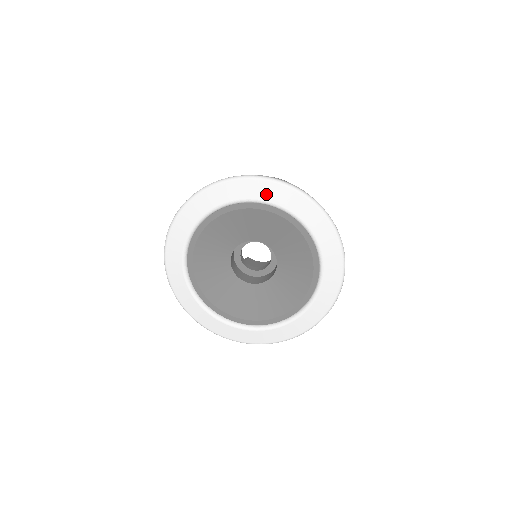
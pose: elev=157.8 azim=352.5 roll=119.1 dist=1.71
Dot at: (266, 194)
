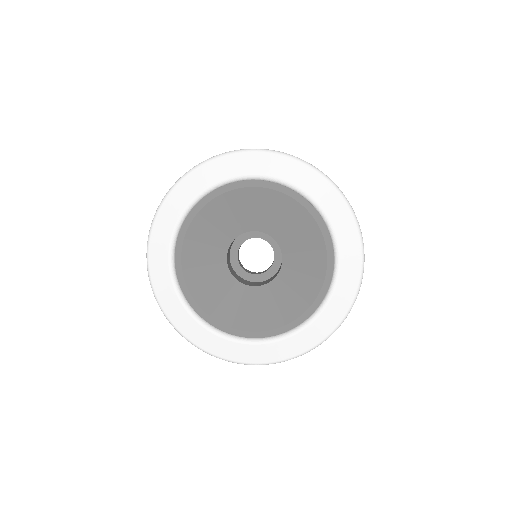
Dot at: (331, 207)
